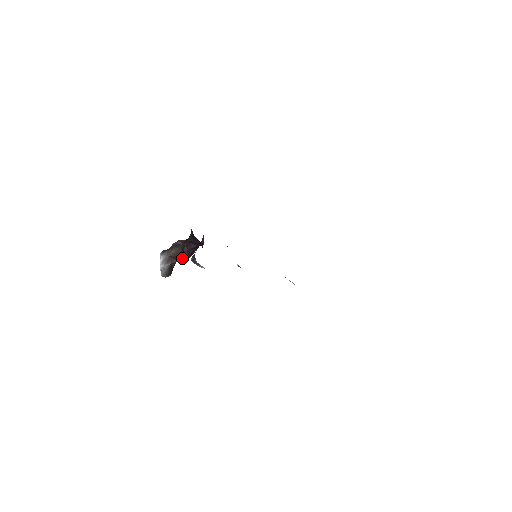
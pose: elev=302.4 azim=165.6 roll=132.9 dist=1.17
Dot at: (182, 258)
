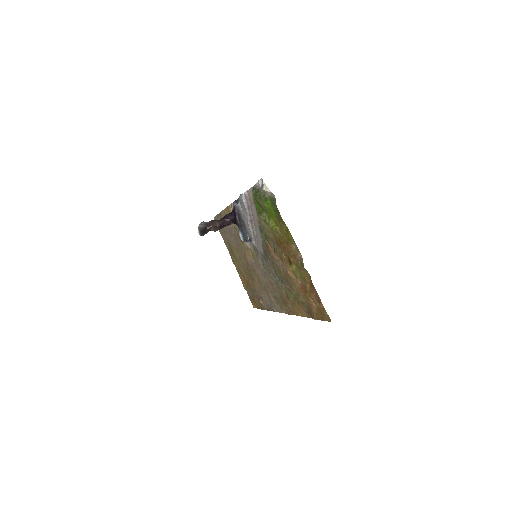
Dot at: (218, 222)
